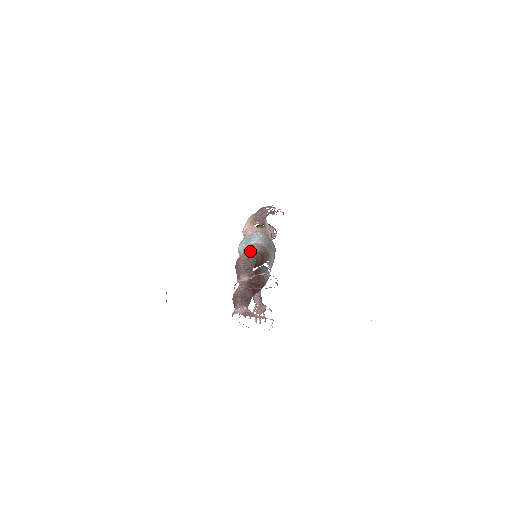
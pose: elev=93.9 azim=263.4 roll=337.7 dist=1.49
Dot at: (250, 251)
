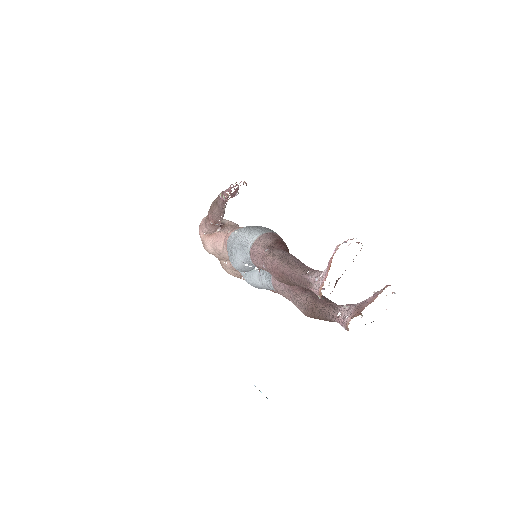
Dot at: (267, 251)
